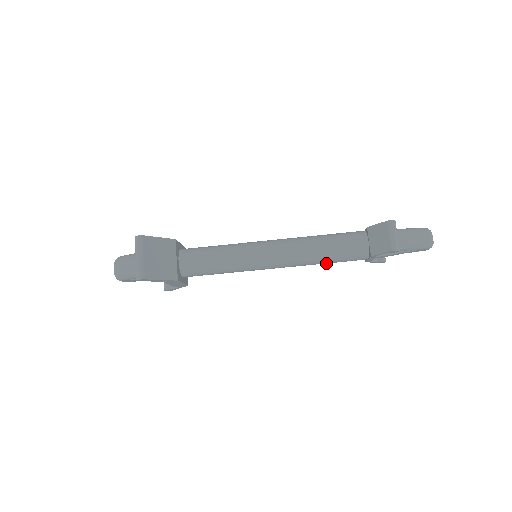
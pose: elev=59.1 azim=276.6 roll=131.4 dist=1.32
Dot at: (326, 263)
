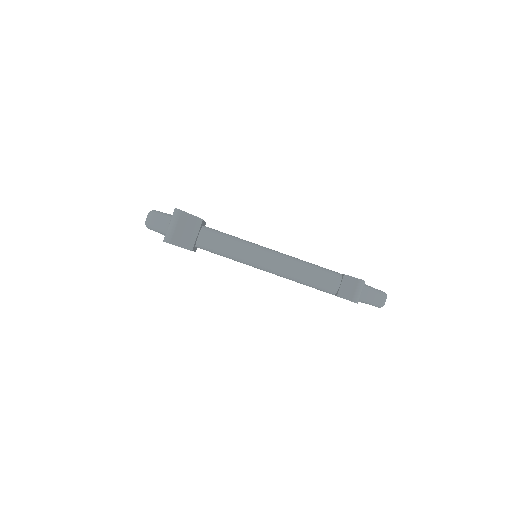
Dot at: (303, 284)
